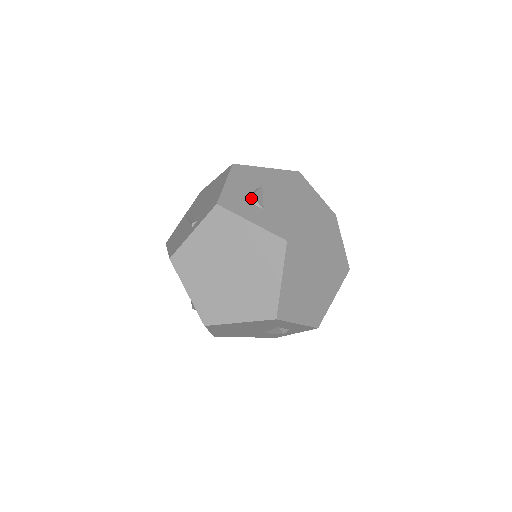
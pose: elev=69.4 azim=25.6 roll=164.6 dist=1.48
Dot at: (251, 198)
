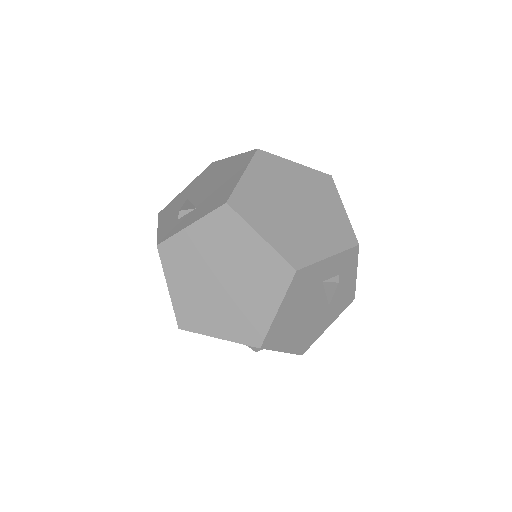
Dot at: (180, 213)
